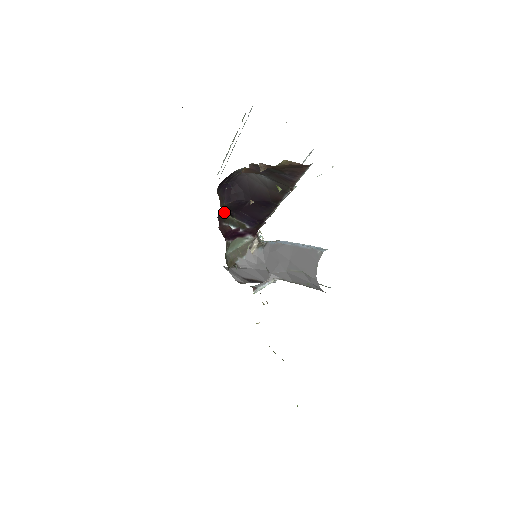
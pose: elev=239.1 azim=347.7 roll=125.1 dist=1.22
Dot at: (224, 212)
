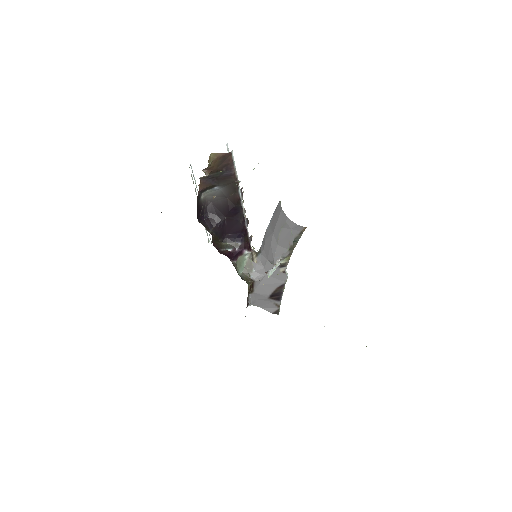
Dot at: (216, 240)
